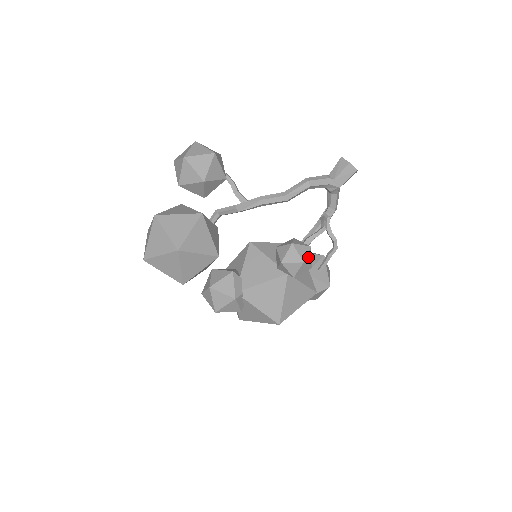
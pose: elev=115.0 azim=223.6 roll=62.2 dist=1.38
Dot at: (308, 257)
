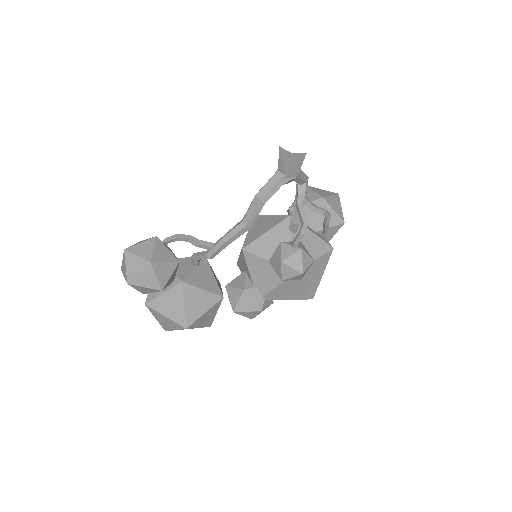
Dot at: (304, 261)
